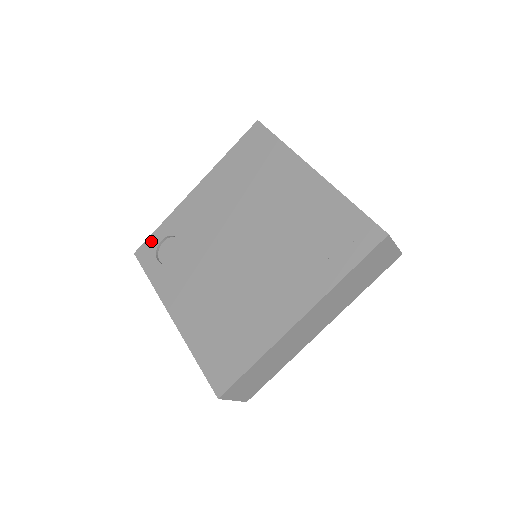
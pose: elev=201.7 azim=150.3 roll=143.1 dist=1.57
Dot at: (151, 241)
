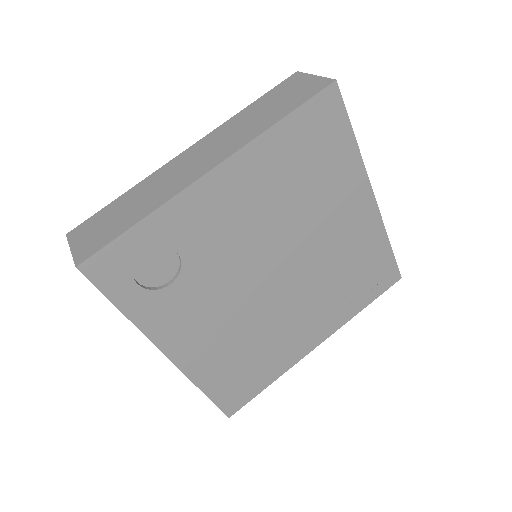
Dot at: (119, 250)
